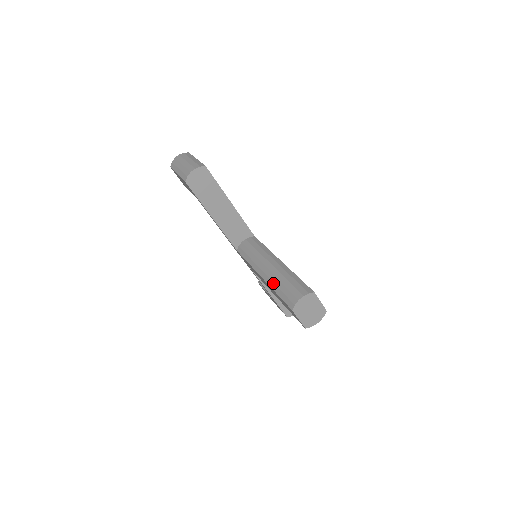
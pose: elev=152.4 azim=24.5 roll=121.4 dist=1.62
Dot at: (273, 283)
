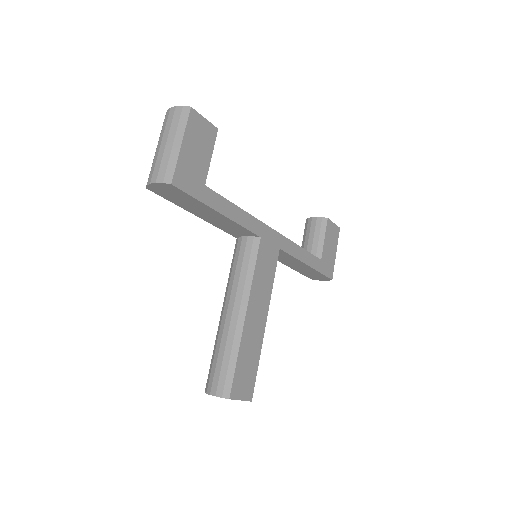
Dot at: (217, 340)
